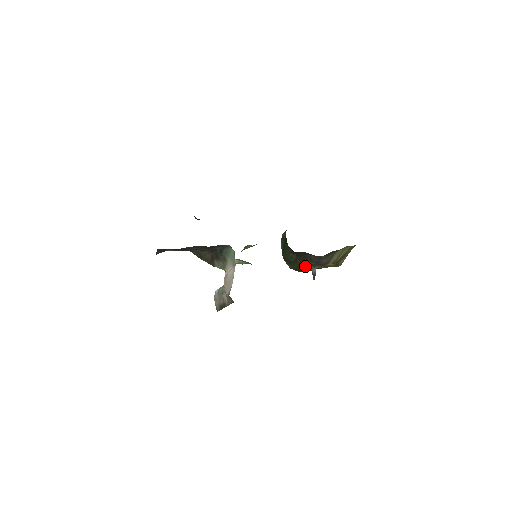
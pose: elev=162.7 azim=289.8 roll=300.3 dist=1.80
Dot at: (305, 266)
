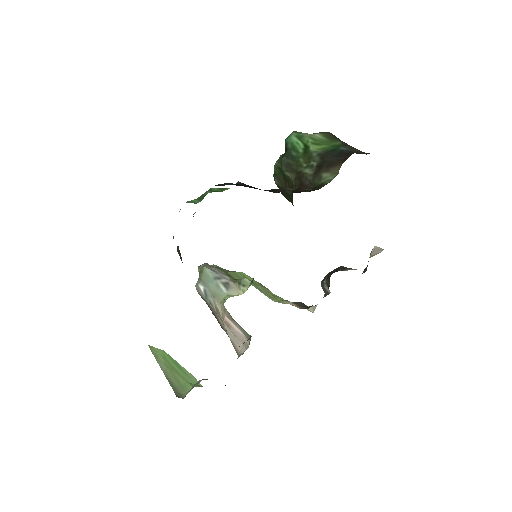
Dot at: occluded
